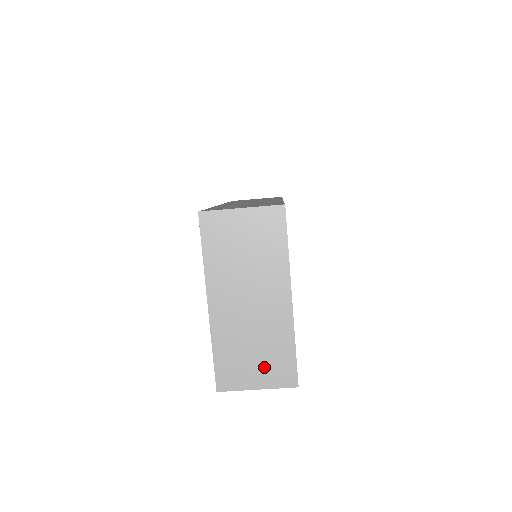
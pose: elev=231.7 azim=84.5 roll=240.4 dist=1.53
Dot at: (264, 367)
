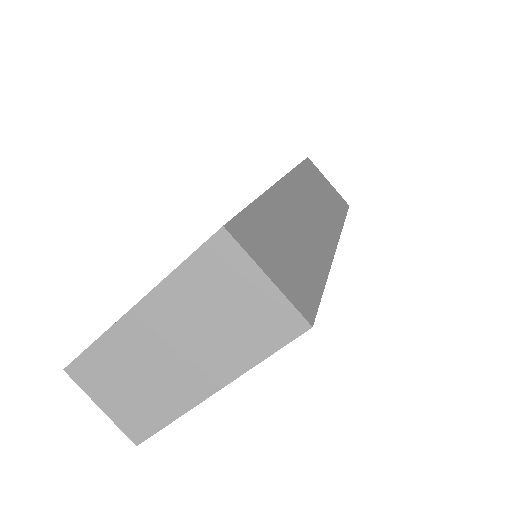
Dot at: (125, 403)
